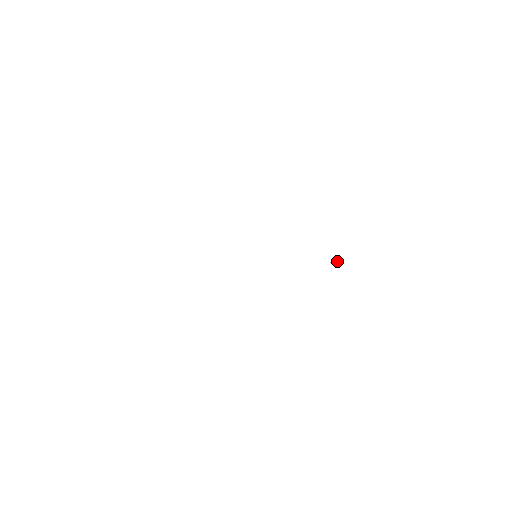
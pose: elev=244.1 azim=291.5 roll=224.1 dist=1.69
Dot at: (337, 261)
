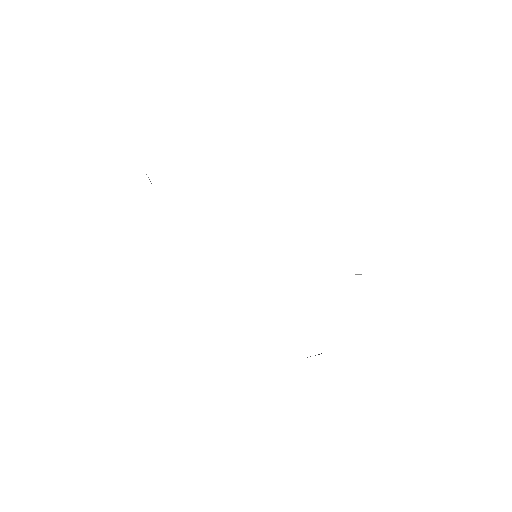
Dot at: occluded
